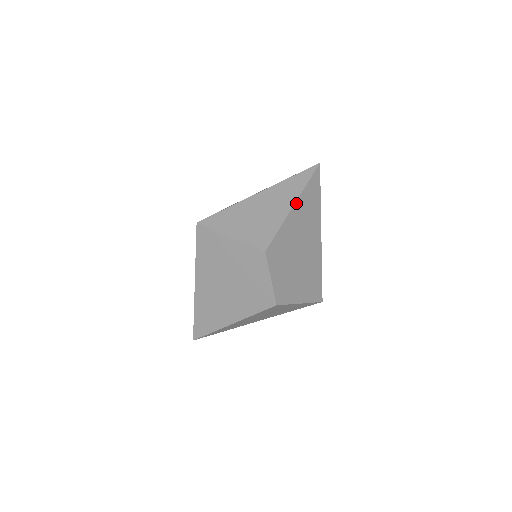
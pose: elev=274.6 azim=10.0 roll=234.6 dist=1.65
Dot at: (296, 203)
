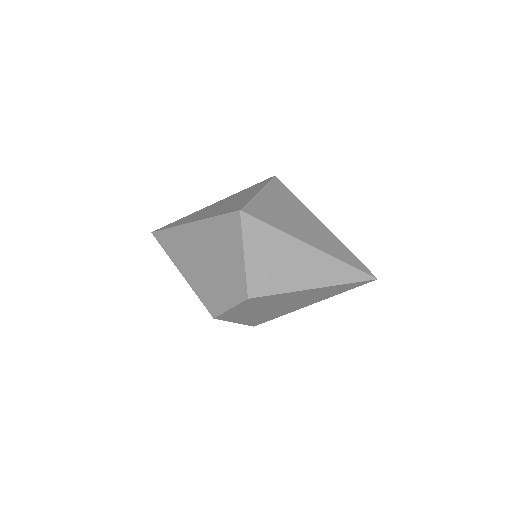
Dot at: (318, 288)
